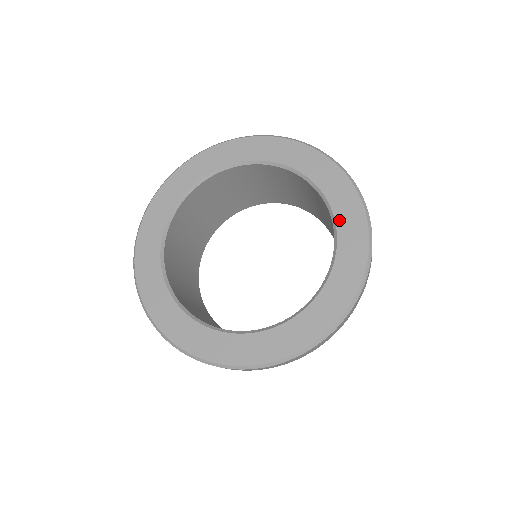
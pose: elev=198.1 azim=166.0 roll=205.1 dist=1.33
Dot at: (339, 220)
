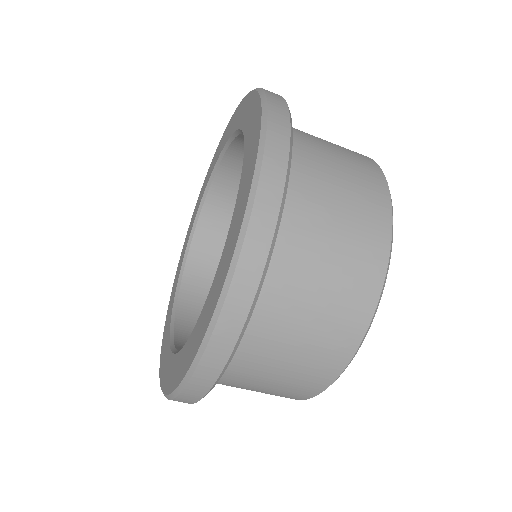
Dot at: (235, 210)
